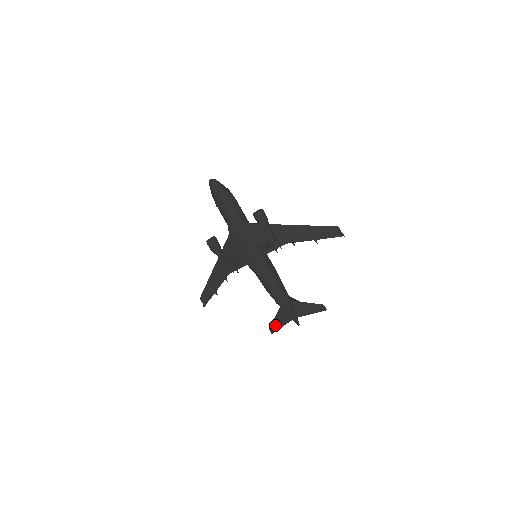
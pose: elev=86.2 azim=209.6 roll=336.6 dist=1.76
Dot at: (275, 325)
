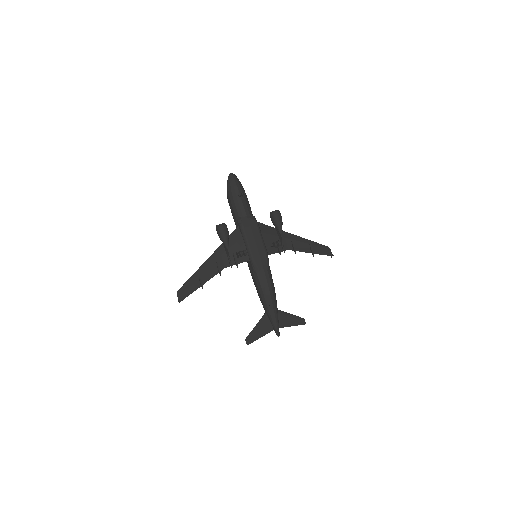
Dot at: (254, 335)
